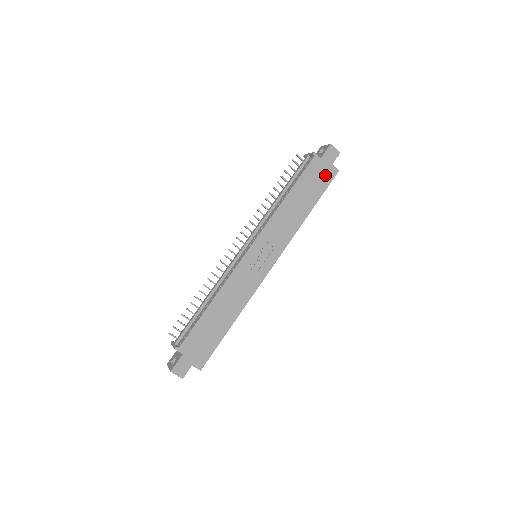
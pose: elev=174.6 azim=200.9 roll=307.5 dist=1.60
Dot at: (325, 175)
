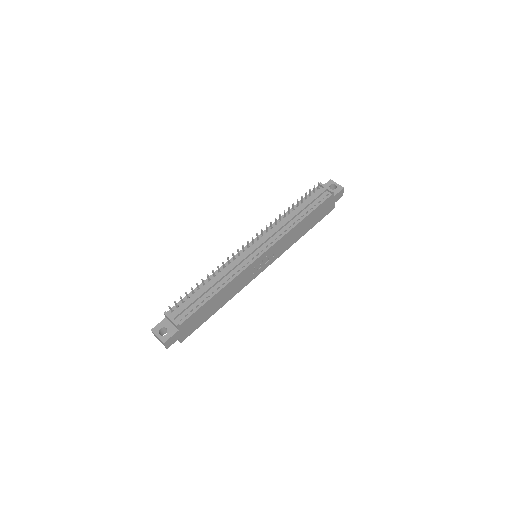
Dot at: (327, 209)
